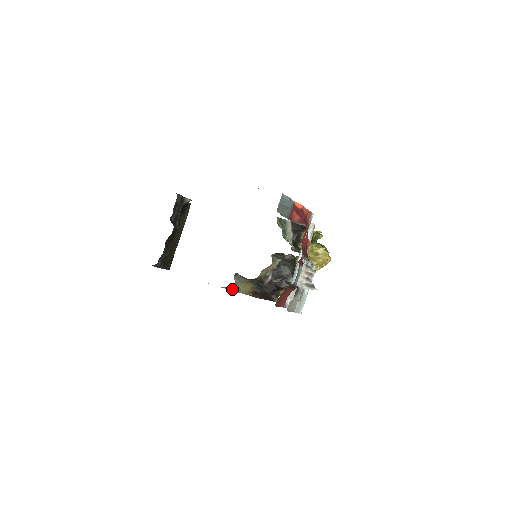
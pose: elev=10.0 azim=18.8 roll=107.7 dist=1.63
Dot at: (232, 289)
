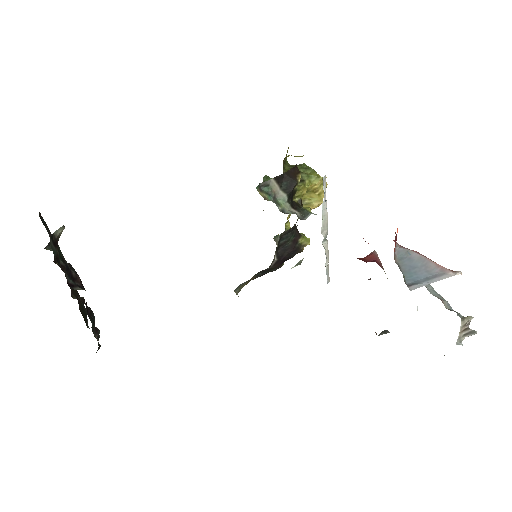
Dot at: occluded
